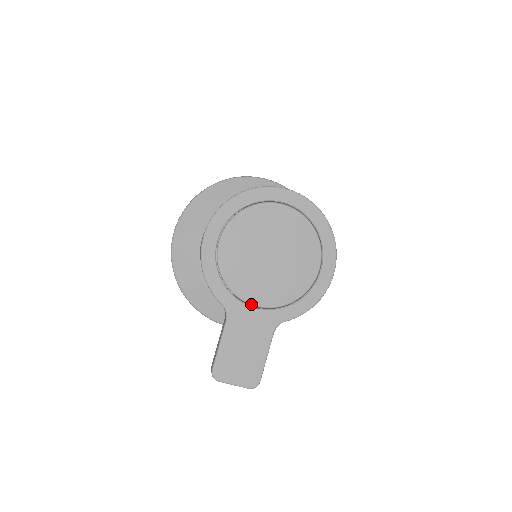
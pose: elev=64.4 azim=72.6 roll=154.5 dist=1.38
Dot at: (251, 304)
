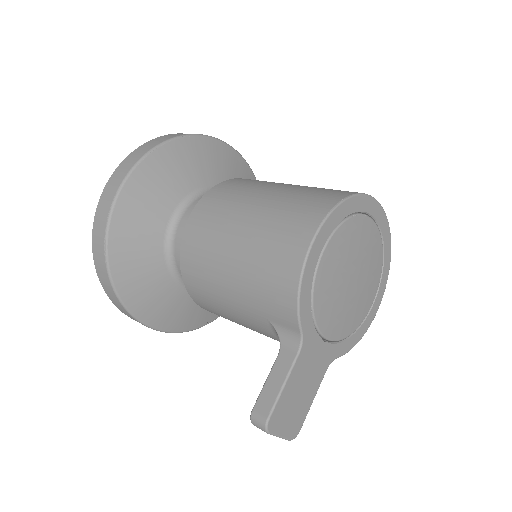
Dot at: (322, 335)
